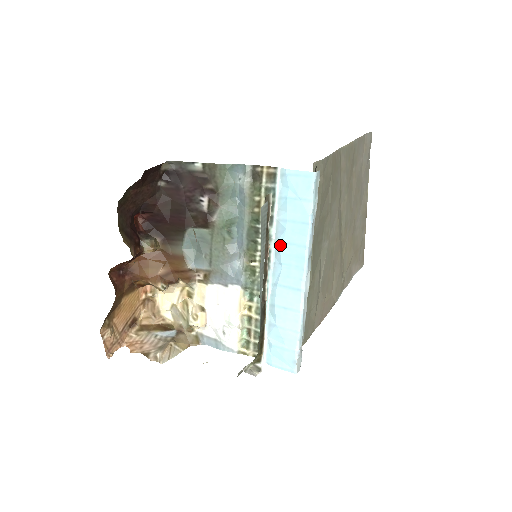
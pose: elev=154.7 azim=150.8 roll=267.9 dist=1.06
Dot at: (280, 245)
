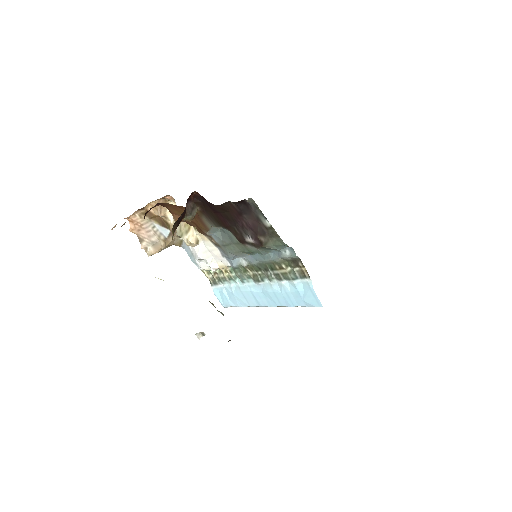
Dot at: (271, 290)
